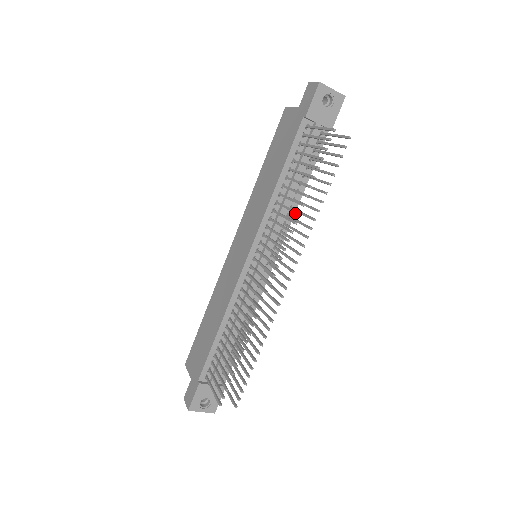
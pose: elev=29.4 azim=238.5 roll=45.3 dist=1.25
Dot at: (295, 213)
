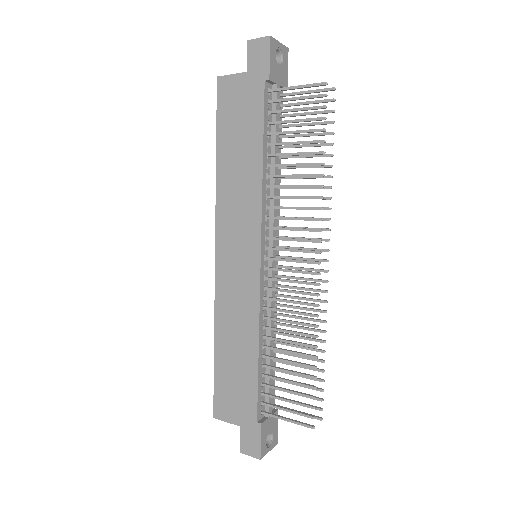
Dot at: (315, 187)
